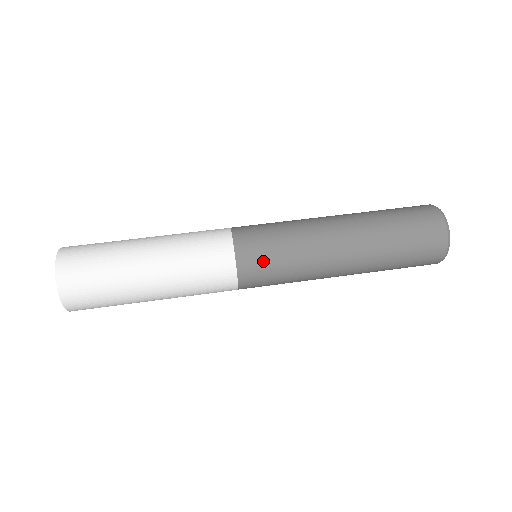
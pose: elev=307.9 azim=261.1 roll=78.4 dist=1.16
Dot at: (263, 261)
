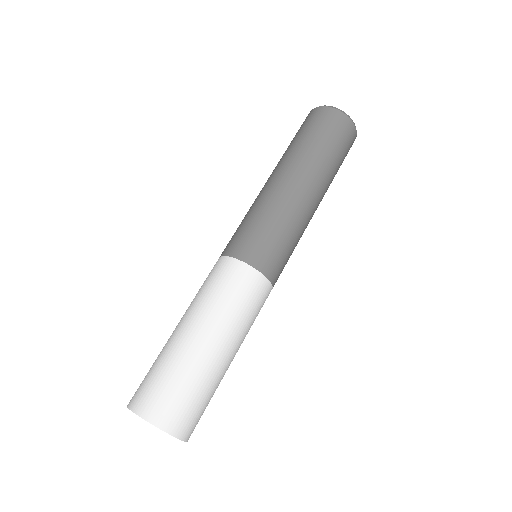
Dot at: occluded
